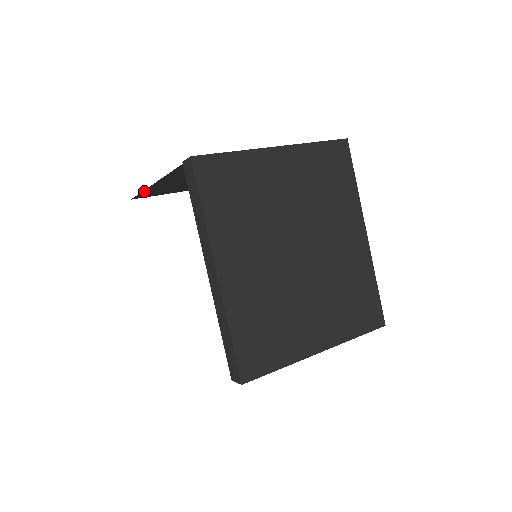
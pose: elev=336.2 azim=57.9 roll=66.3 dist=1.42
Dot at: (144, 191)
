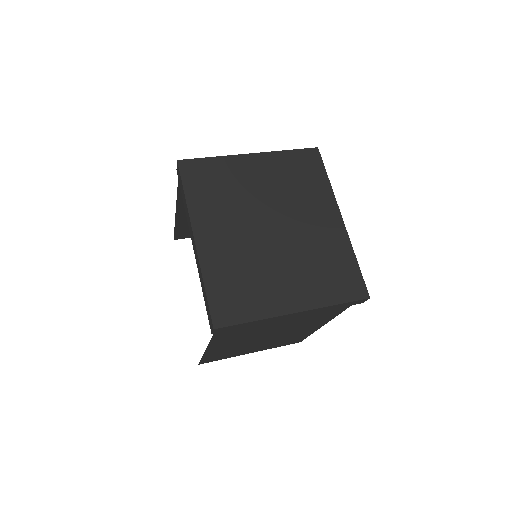
Dot at: (176, 224)
